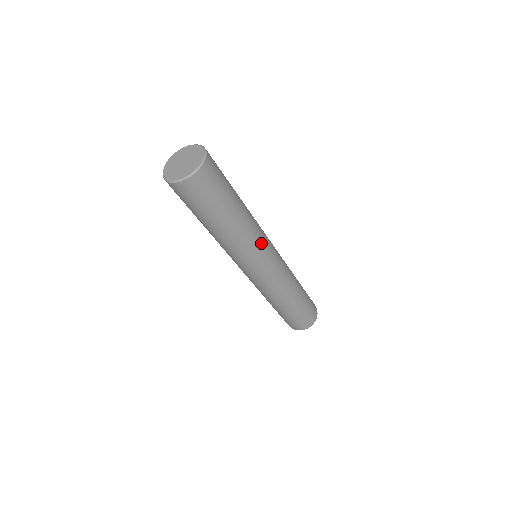
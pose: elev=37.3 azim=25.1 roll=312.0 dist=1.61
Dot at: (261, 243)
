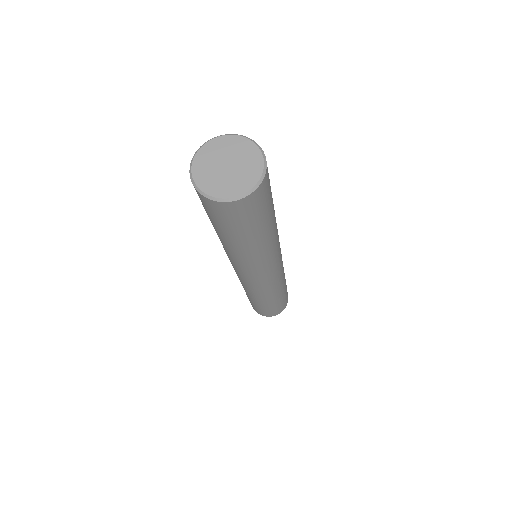
Dot at: occluded
